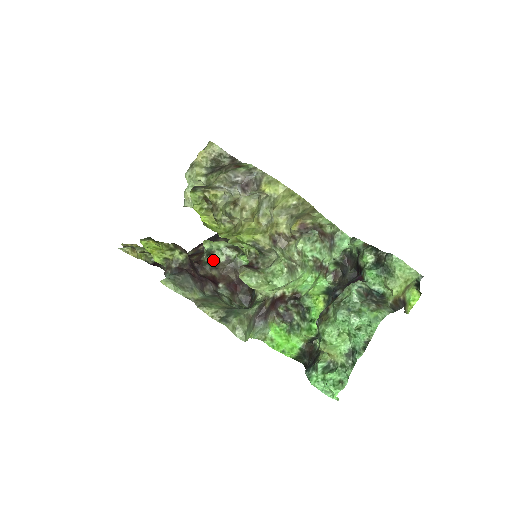
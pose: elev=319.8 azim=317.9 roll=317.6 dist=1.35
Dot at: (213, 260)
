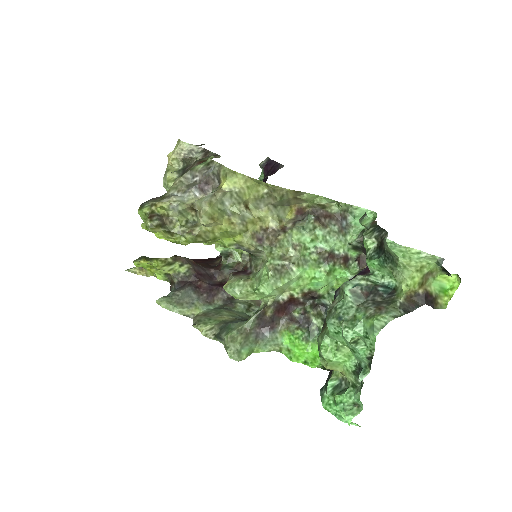
Dot at: (233, 261)
